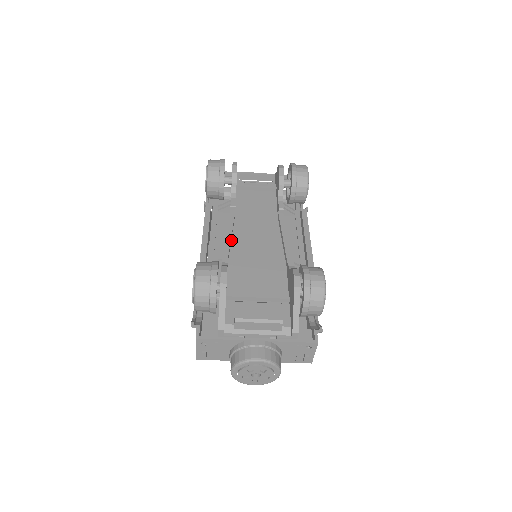
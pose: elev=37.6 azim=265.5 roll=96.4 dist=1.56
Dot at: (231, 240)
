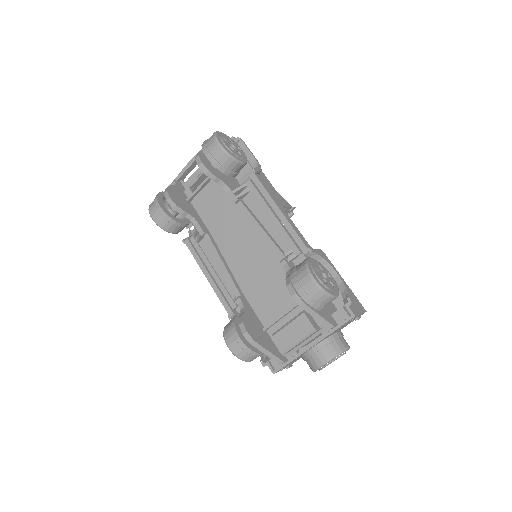
Dot at: (228, 266)
